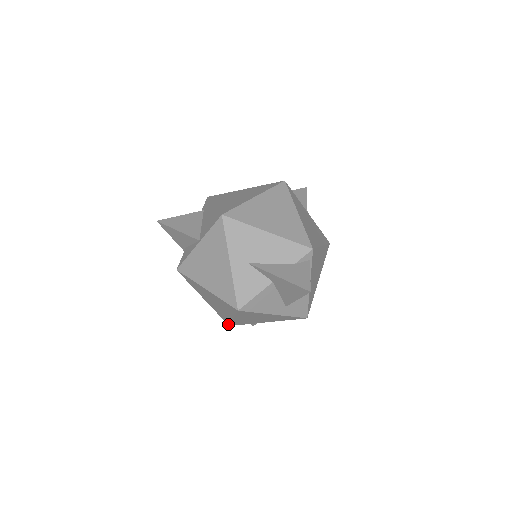
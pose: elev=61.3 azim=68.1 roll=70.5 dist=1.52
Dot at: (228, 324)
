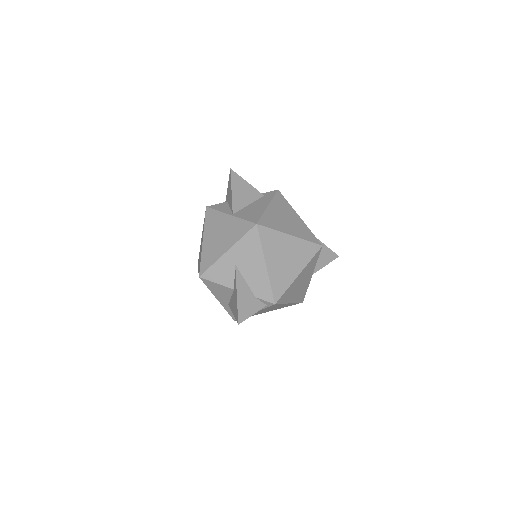
Dot at: occluded
